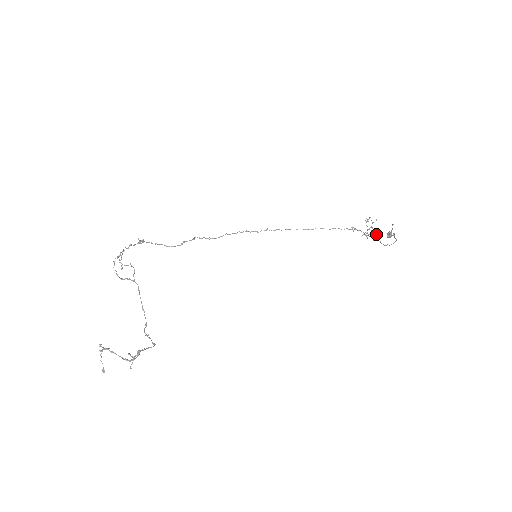
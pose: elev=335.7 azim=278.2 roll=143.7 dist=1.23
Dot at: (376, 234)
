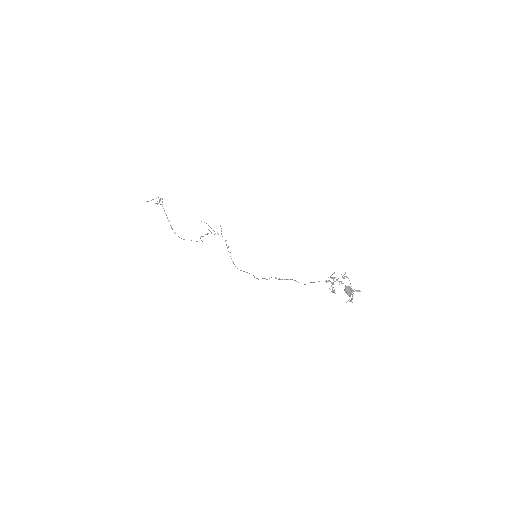
Dot at: (335, 277)
